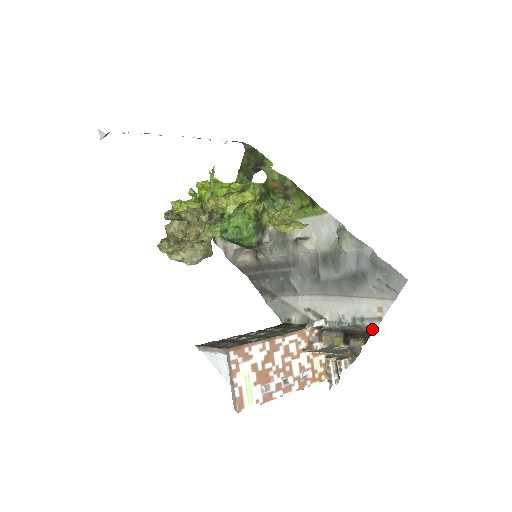
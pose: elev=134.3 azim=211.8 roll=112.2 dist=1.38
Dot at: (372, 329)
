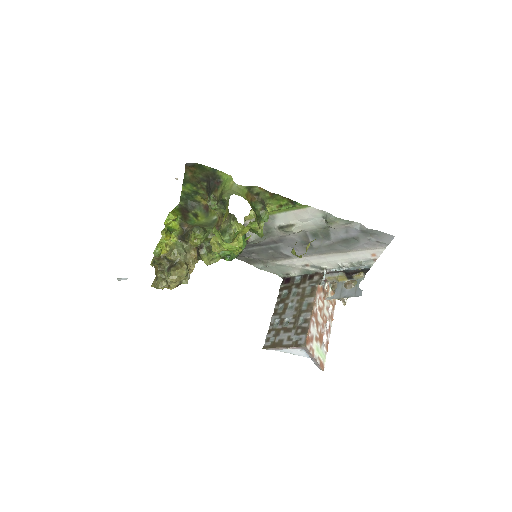
Dot at: (370, 267)
